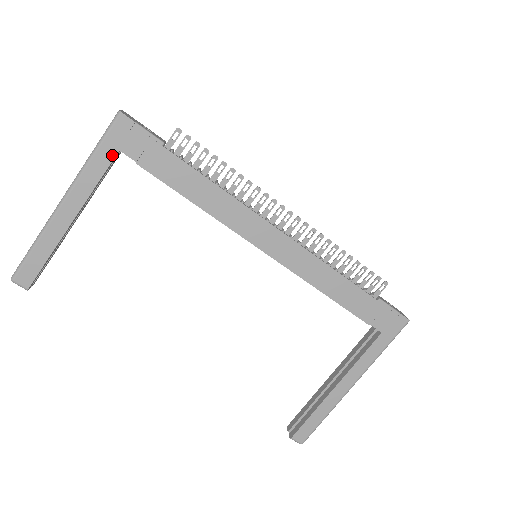
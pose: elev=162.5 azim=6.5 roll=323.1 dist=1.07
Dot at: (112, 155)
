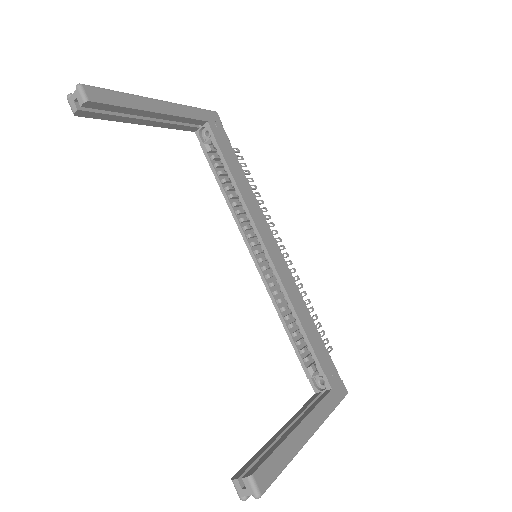
Dot at: (203, 118)
